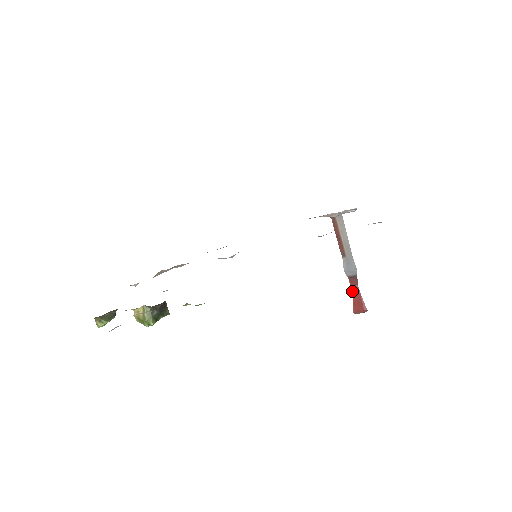
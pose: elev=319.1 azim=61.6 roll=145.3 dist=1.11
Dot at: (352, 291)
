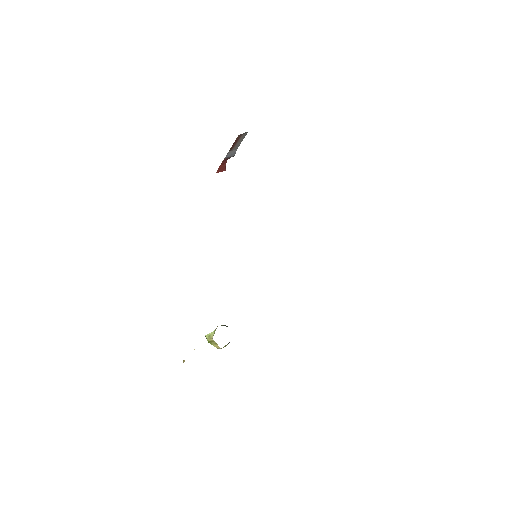
Dot at: (221, 164)
